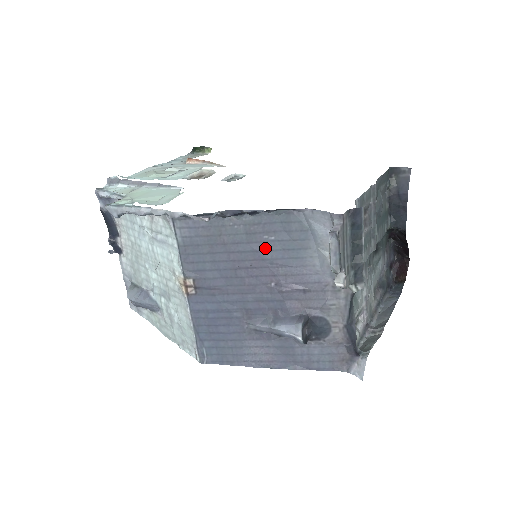
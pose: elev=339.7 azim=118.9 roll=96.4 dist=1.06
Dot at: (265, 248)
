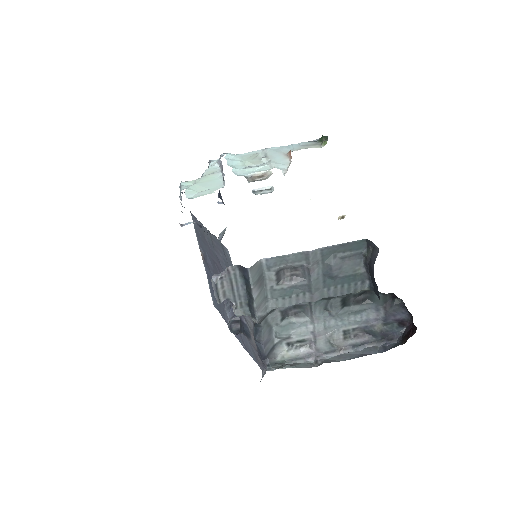
Dot at: (220, 258)
